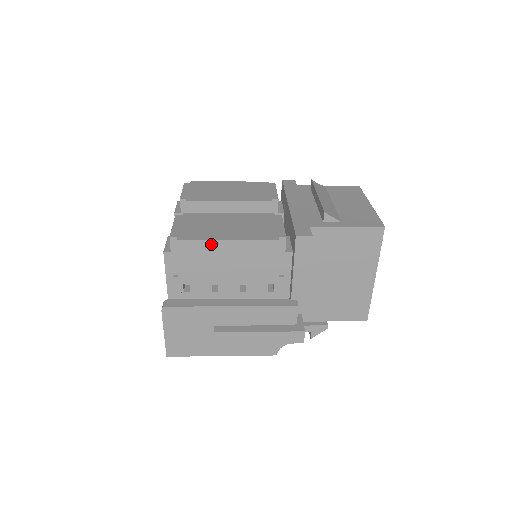
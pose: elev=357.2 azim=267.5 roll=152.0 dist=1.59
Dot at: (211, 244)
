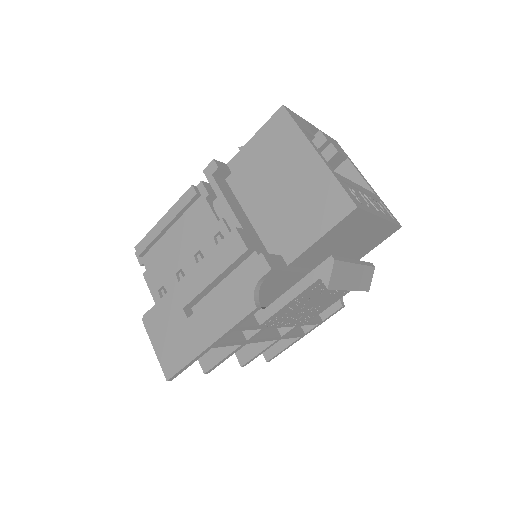
Dot at: (154, 232)
